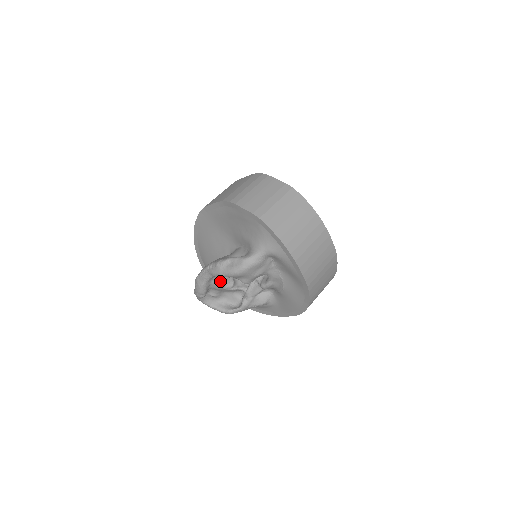
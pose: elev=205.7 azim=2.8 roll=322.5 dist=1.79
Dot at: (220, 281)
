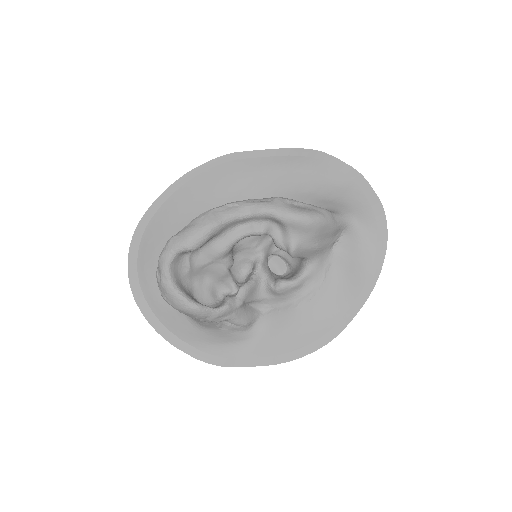
Dot at: (241, 236)
